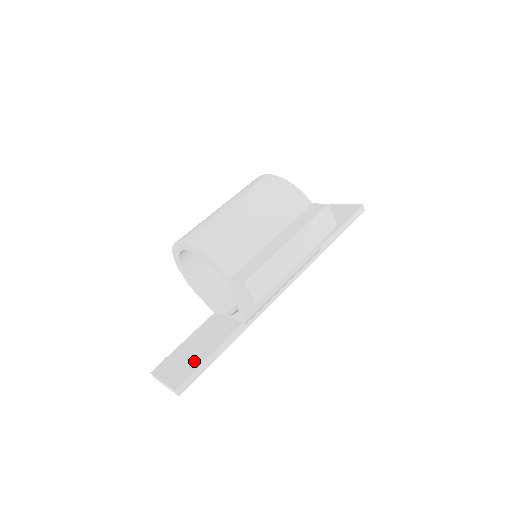
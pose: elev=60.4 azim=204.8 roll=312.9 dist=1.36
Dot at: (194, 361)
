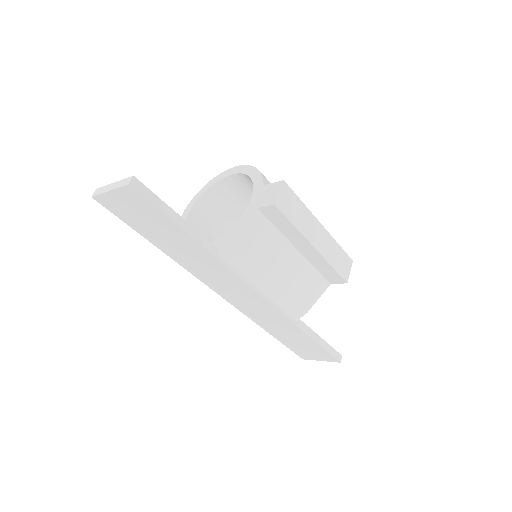
Dot at: occluded
